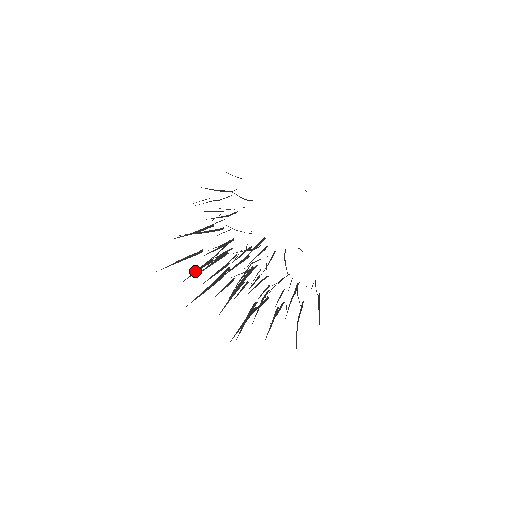
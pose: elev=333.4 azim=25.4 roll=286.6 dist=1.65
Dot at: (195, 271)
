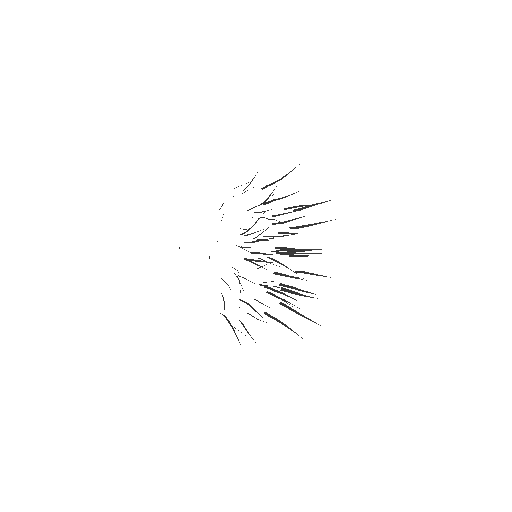
Dot at: occluded
